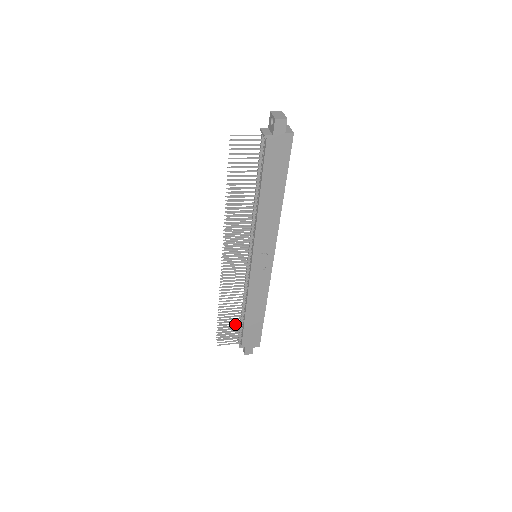
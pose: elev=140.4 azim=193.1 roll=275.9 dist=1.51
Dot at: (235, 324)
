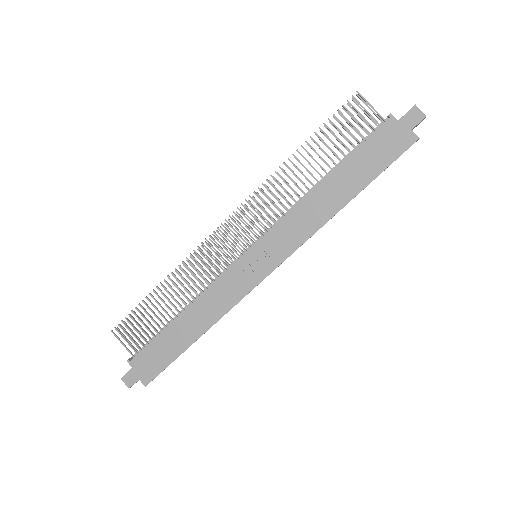
Dot at: (155, 322)
